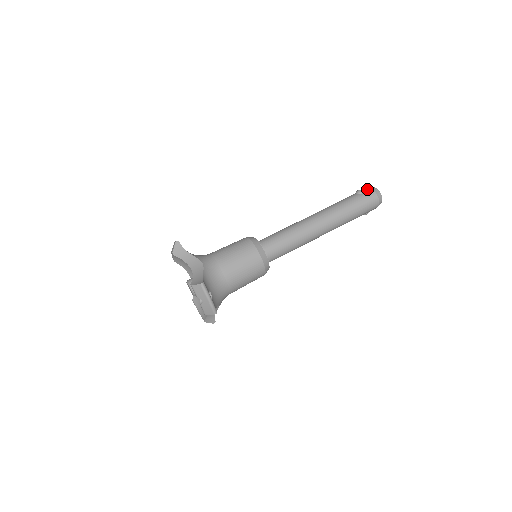
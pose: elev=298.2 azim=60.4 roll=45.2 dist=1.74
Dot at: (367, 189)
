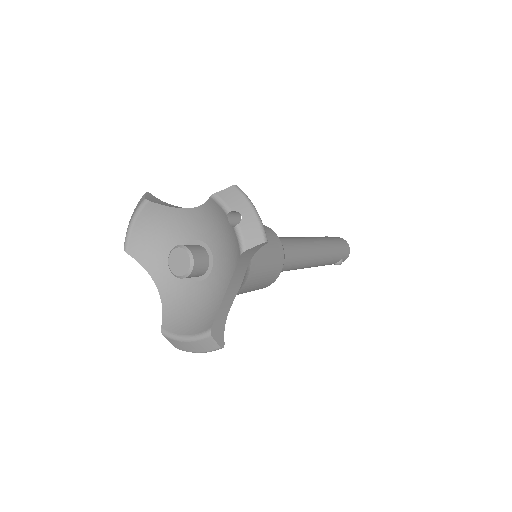
Dot at: occluded
